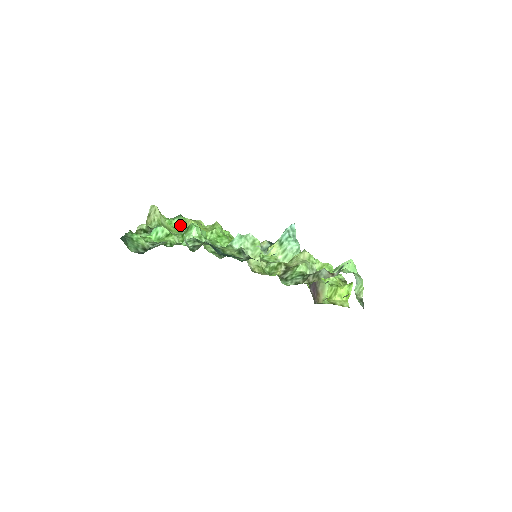
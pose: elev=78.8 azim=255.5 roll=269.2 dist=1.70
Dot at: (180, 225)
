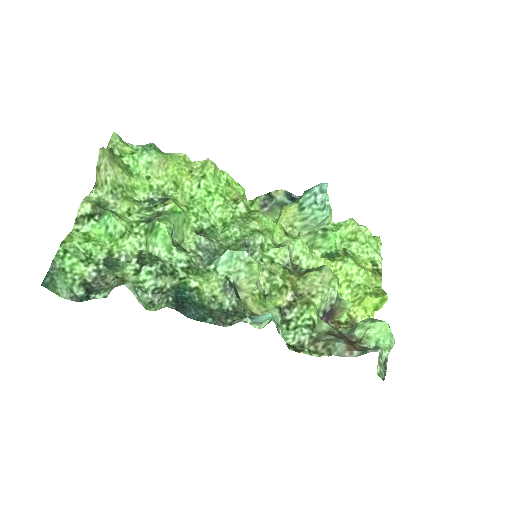
Dot at: (151, 169)
